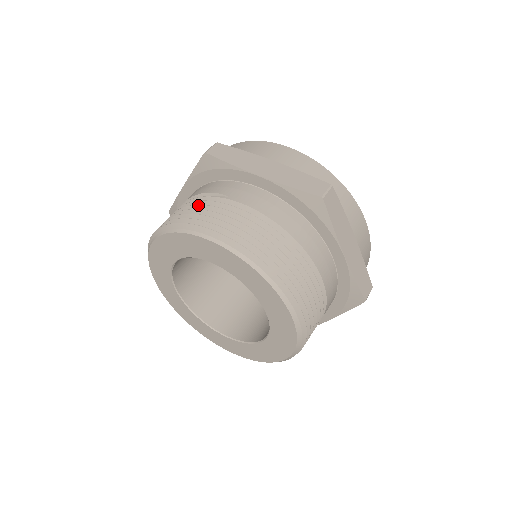
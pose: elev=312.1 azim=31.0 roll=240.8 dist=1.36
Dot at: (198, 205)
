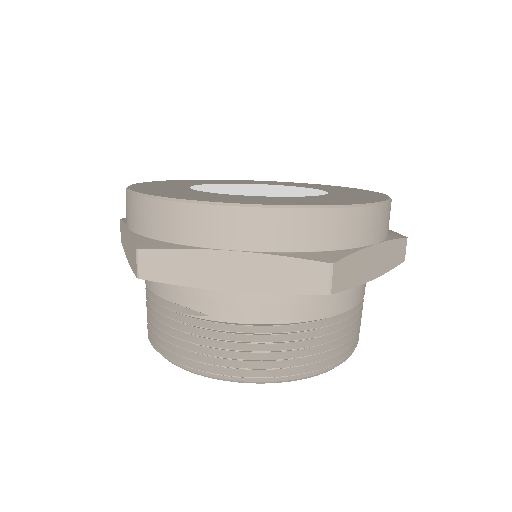
Dot at: occluded
